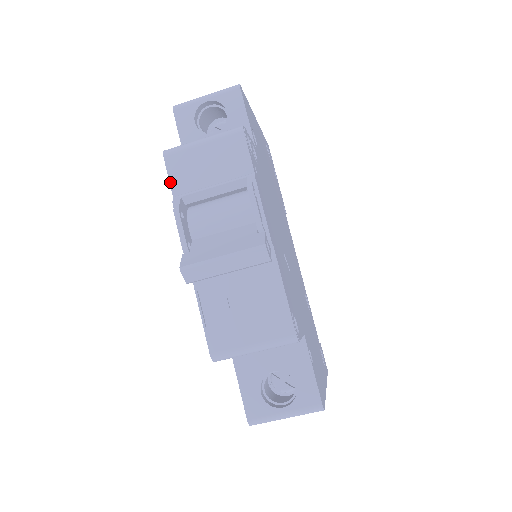
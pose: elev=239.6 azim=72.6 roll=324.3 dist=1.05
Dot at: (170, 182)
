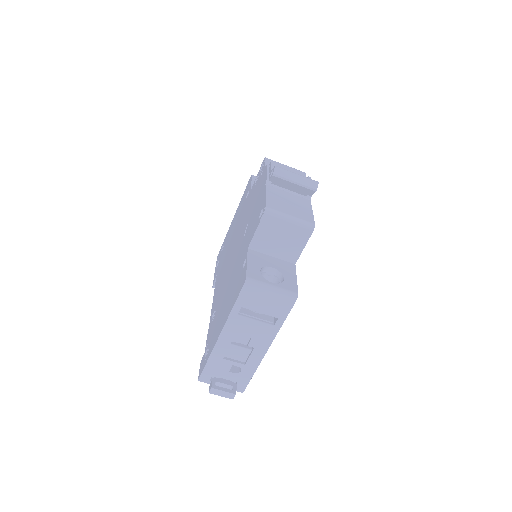
Dot at: (266, 163)
